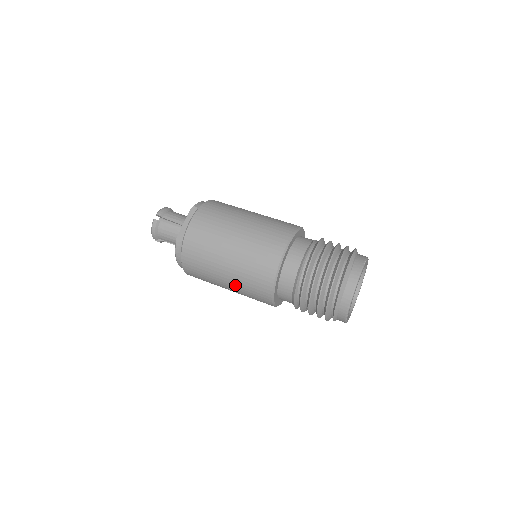
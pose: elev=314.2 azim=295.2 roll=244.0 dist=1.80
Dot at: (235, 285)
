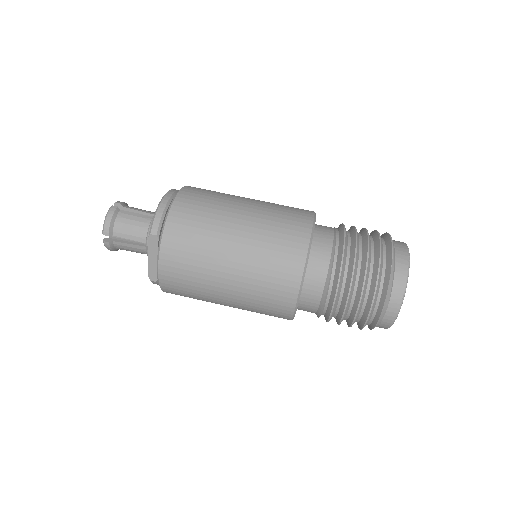
Dot at: occluded
